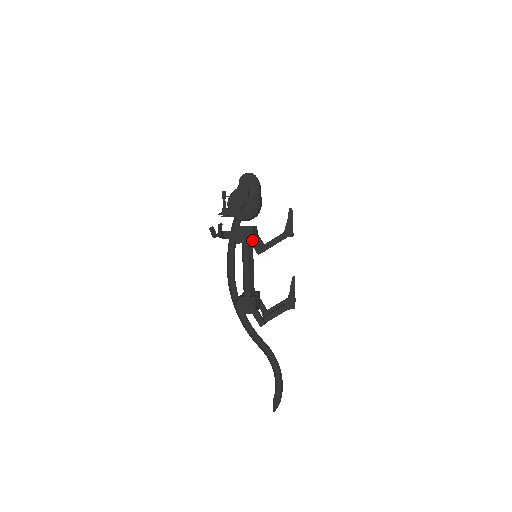
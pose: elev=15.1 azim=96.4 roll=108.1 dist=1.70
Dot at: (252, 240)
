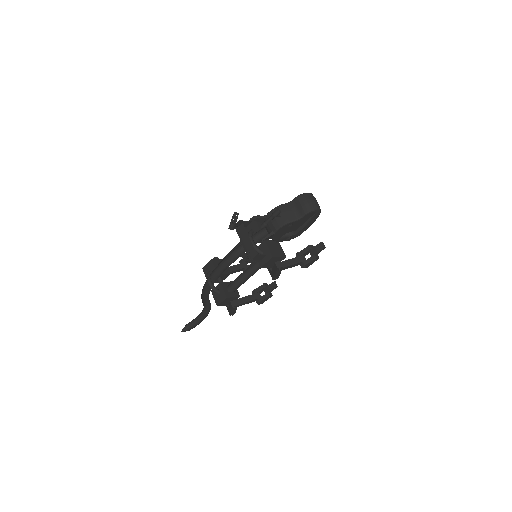
Dot at: (279, 272)
